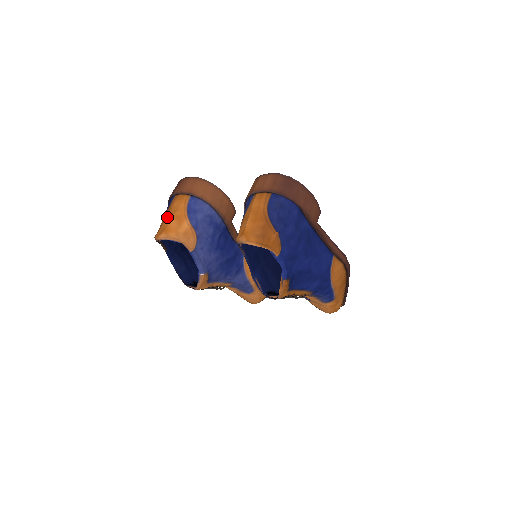
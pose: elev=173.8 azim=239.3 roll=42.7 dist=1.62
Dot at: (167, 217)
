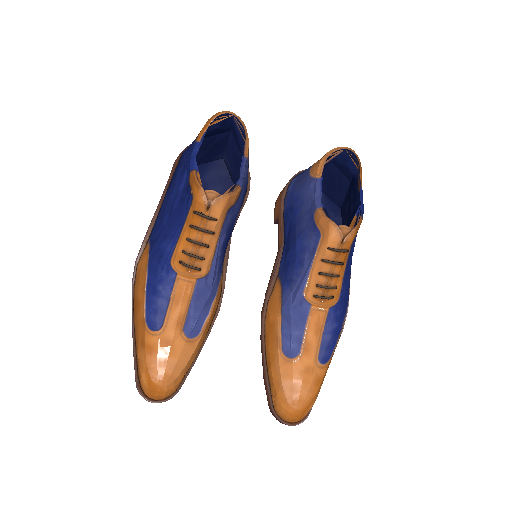
Dot at: occluded
